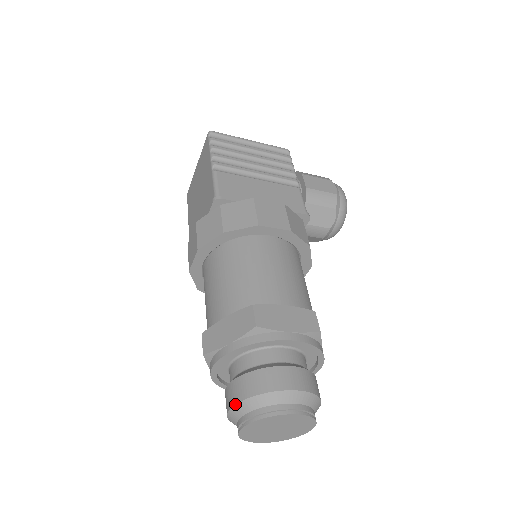
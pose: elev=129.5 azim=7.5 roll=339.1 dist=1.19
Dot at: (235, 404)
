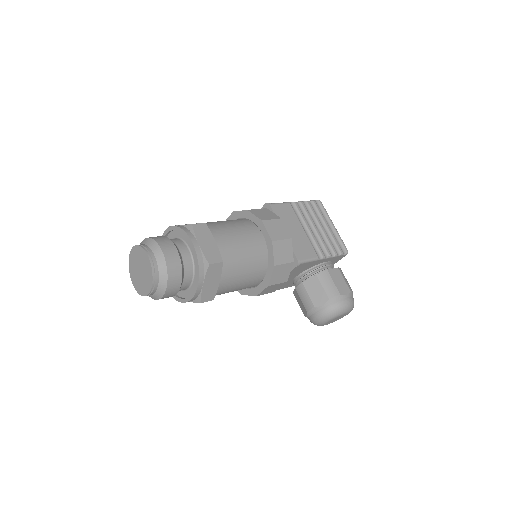
Dot at: (145, 238)
